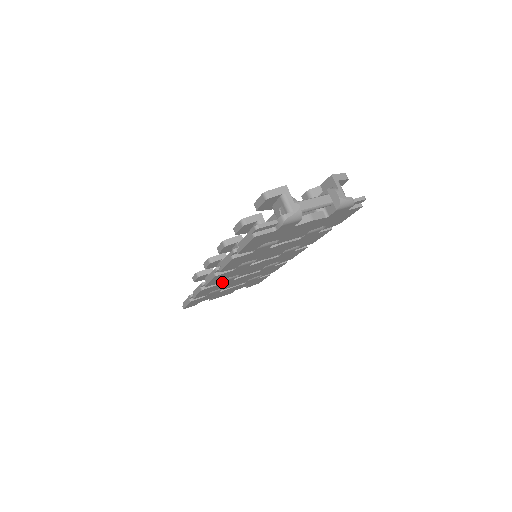
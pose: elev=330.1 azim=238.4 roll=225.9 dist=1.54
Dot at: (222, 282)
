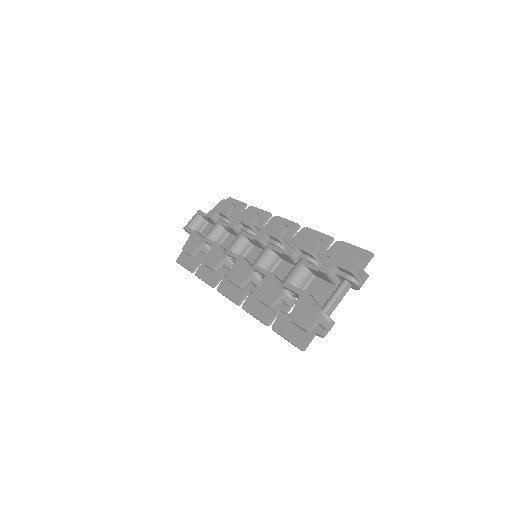
Dot at: occluded
